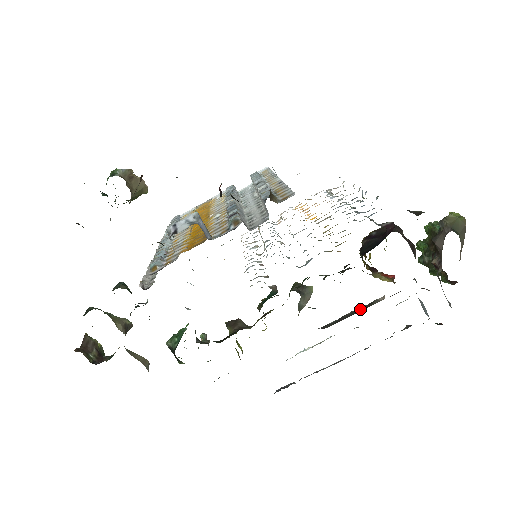
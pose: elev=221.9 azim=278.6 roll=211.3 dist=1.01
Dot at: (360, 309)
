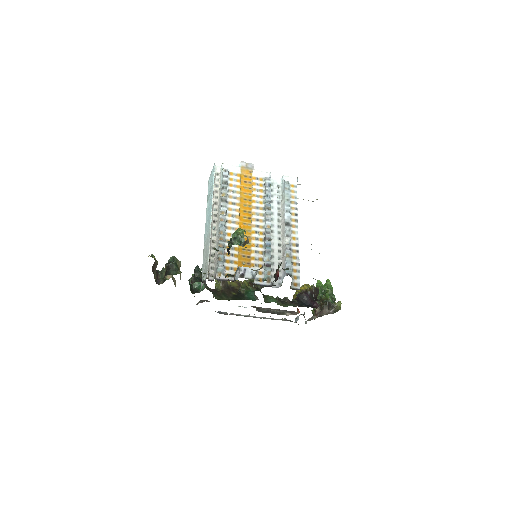
Dot at: (277, 312)
